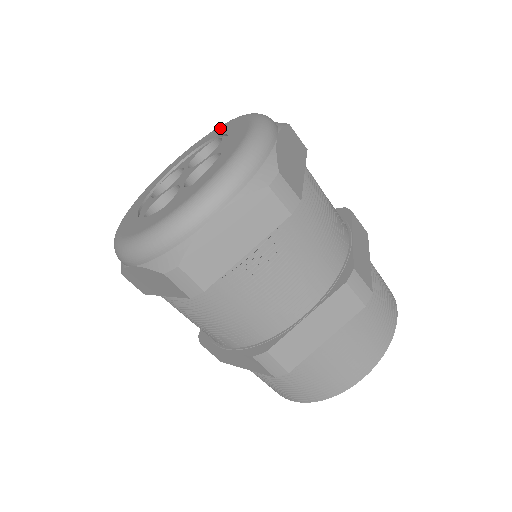
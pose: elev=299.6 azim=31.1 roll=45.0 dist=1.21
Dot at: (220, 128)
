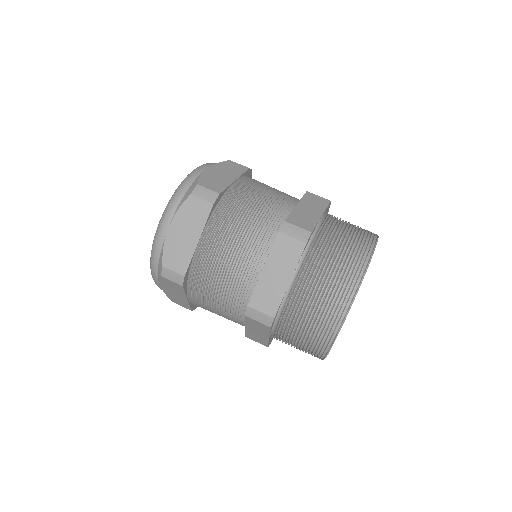
Dot at: occluded
